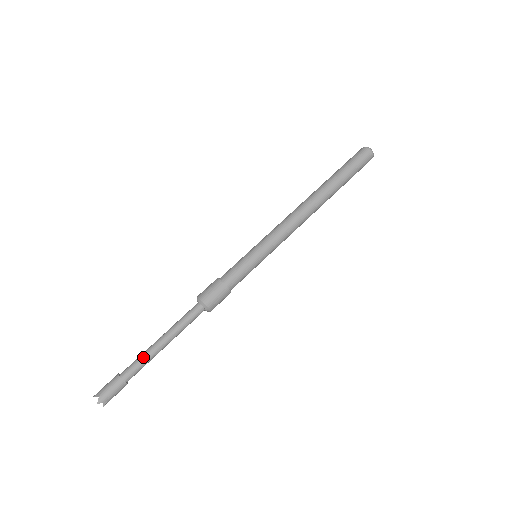
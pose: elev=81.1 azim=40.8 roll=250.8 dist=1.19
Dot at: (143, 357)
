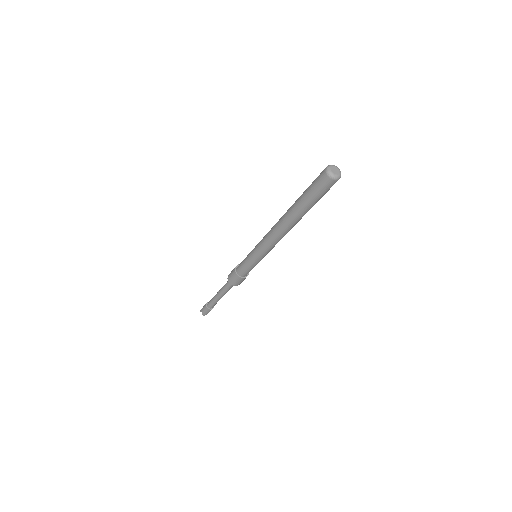
Dot at: (214, 301)
